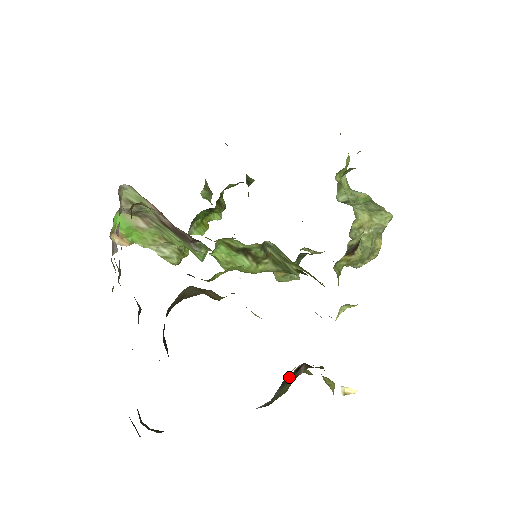
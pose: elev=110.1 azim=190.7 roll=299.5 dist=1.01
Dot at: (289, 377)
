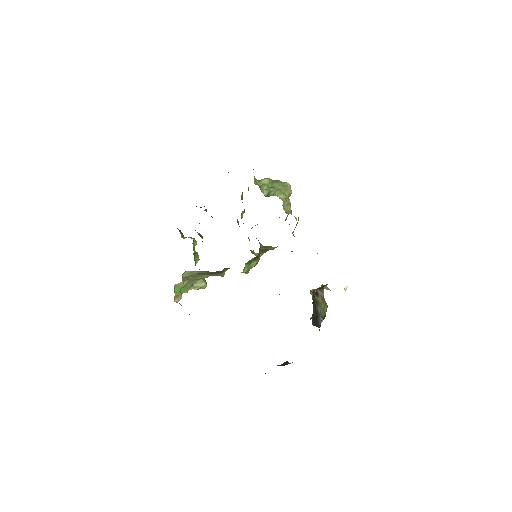
Dot at: (317, 300)
